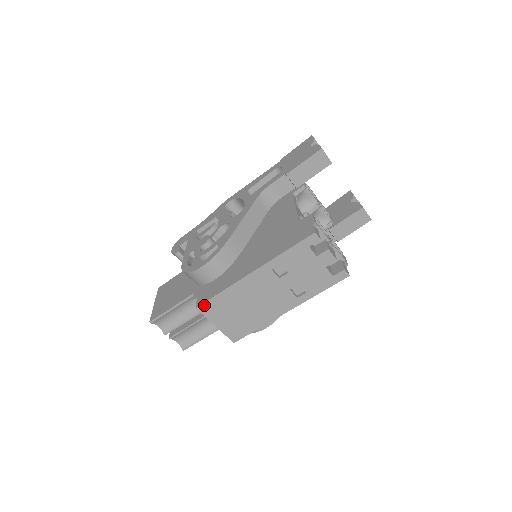
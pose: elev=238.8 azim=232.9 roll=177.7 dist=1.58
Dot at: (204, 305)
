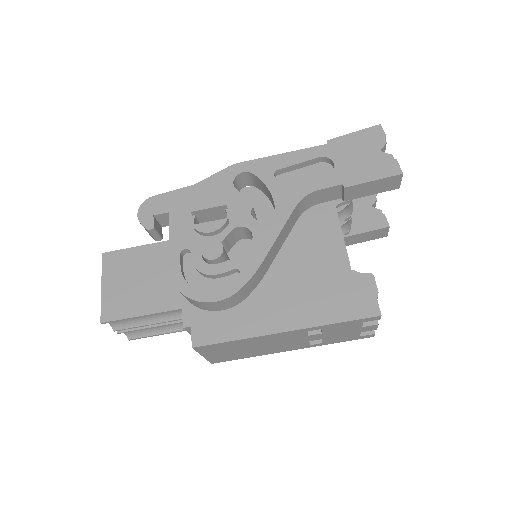
Dot at: (204, 346)
